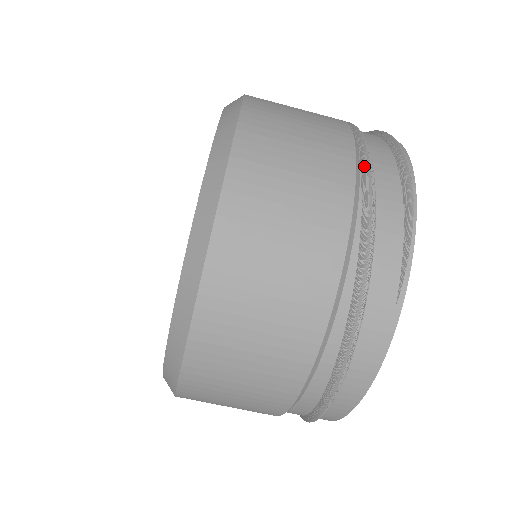
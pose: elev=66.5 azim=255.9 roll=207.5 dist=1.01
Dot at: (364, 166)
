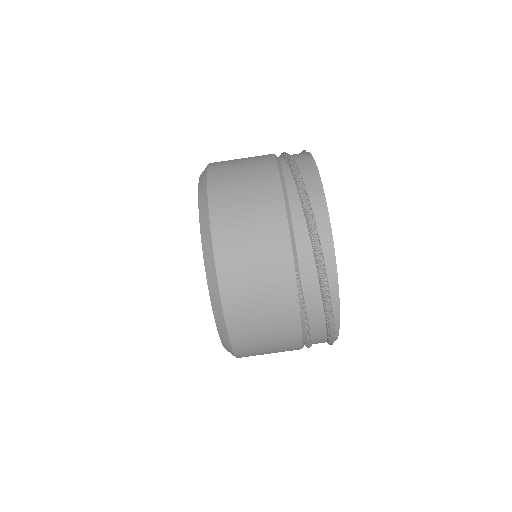
Dot at: occluded
